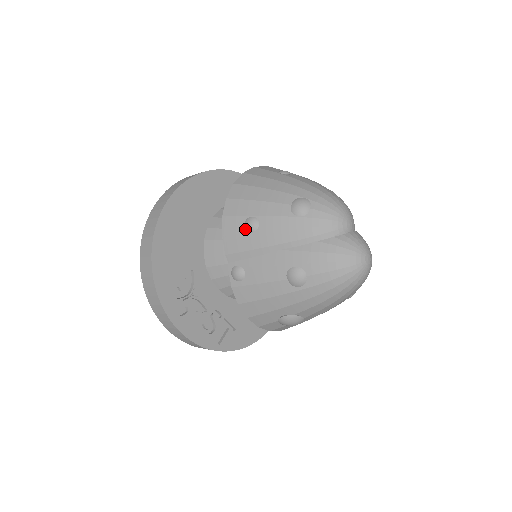
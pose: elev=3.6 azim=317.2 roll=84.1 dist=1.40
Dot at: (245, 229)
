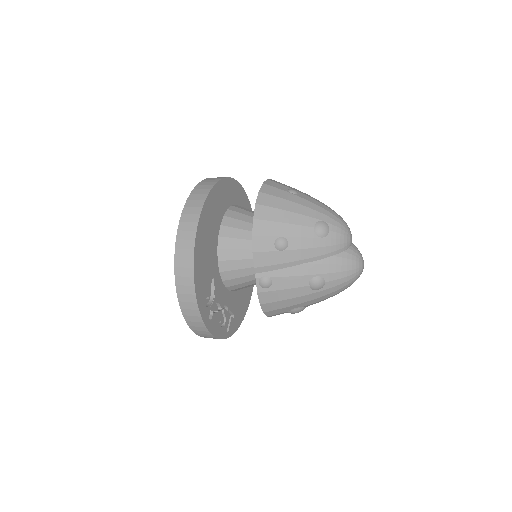
Dot at: (275, 248)
